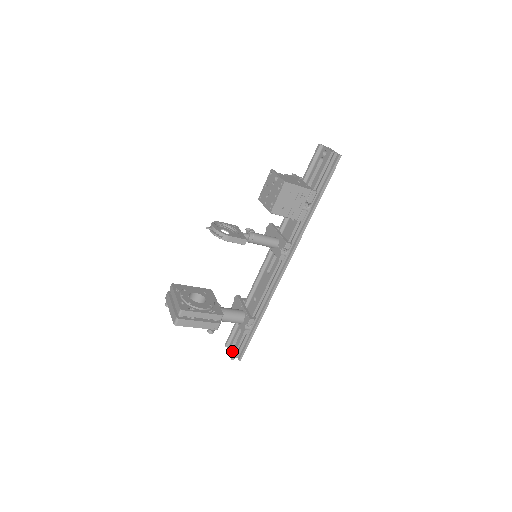
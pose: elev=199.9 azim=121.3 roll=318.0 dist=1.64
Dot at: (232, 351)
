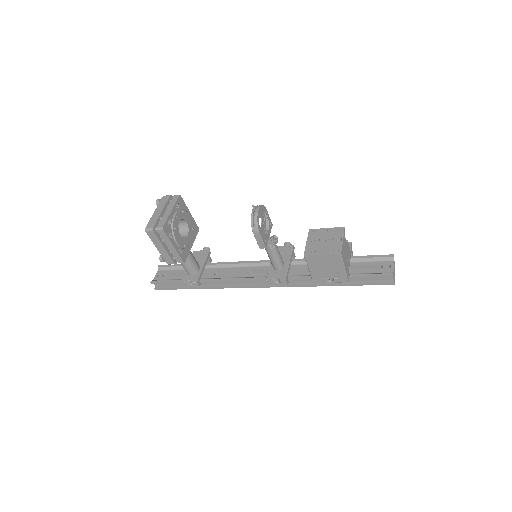
Dot at: (158, 277)
